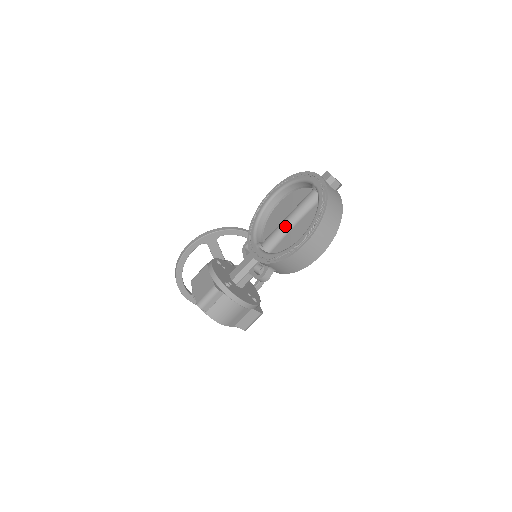
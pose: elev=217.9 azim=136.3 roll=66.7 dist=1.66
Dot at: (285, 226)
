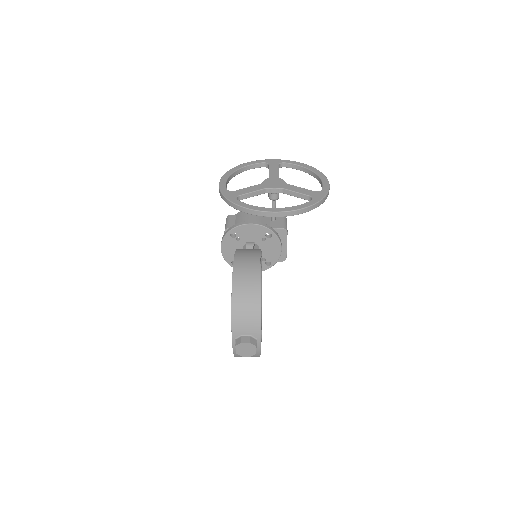
Dot at: occluded
